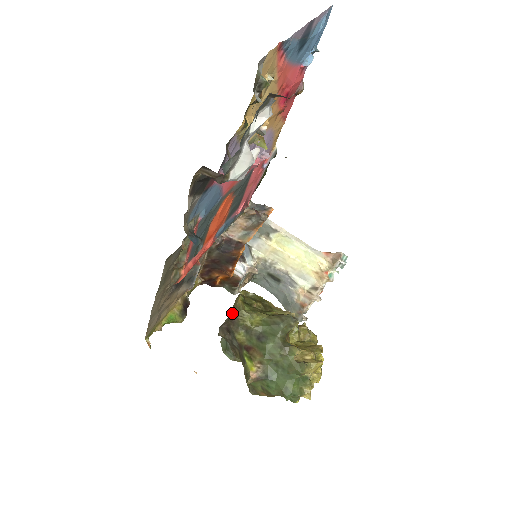
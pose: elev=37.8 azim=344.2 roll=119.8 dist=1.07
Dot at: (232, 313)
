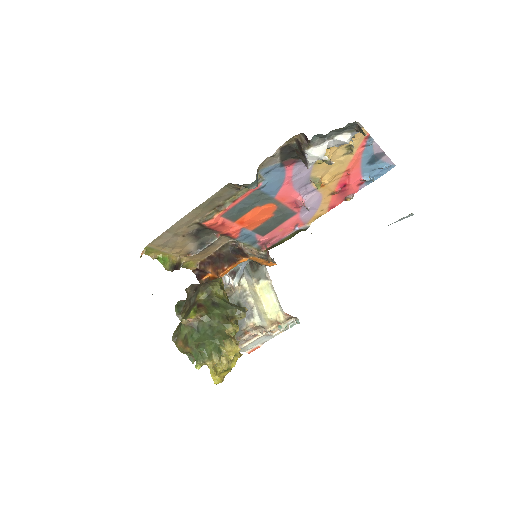
Dot at: occluded
